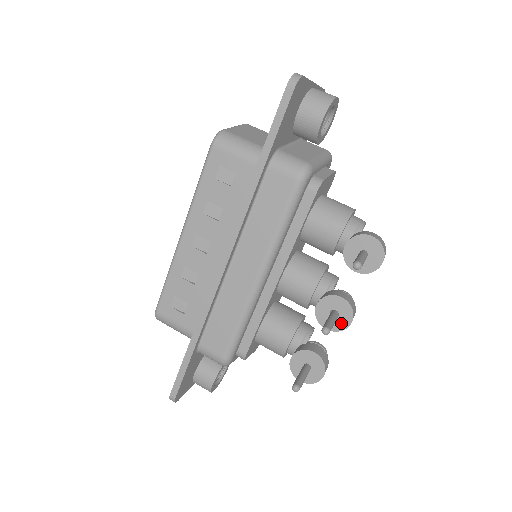
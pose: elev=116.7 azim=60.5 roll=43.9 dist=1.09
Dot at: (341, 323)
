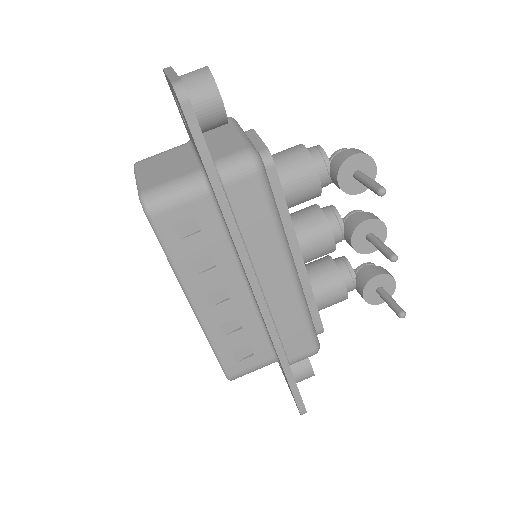
Dot at: (380, 238)
